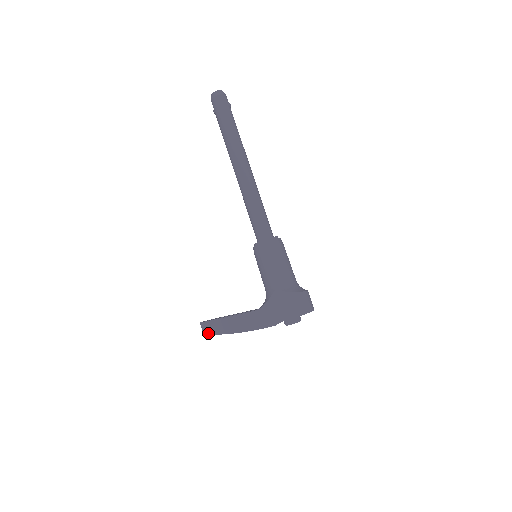
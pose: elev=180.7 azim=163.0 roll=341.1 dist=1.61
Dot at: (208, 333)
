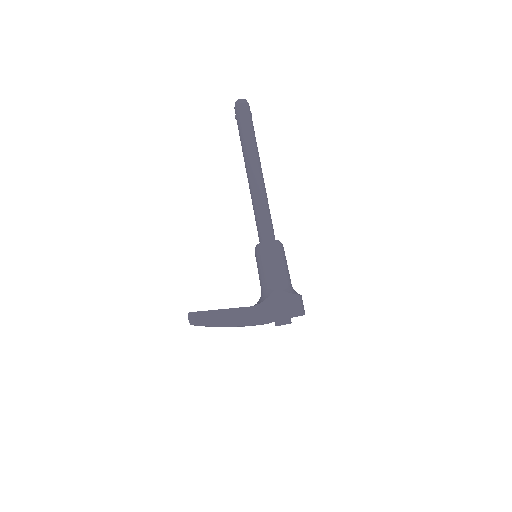
Dot at: (197, 324)
